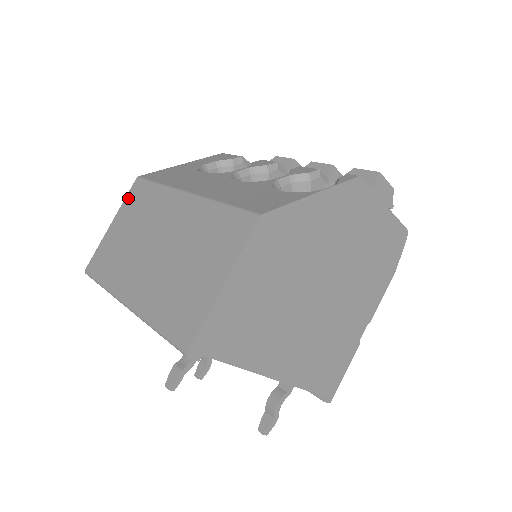
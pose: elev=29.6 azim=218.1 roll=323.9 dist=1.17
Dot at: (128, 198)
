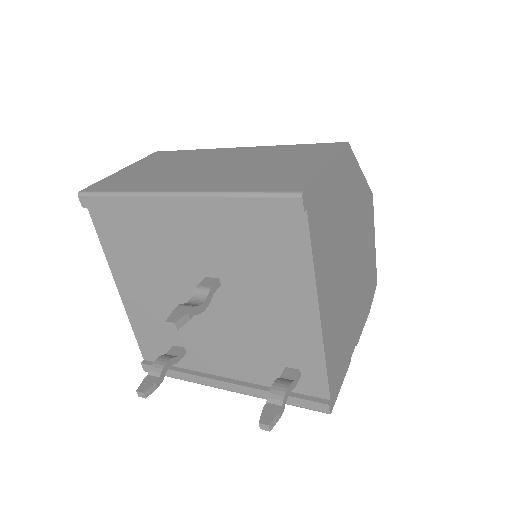
Dot at: (147, 158)
